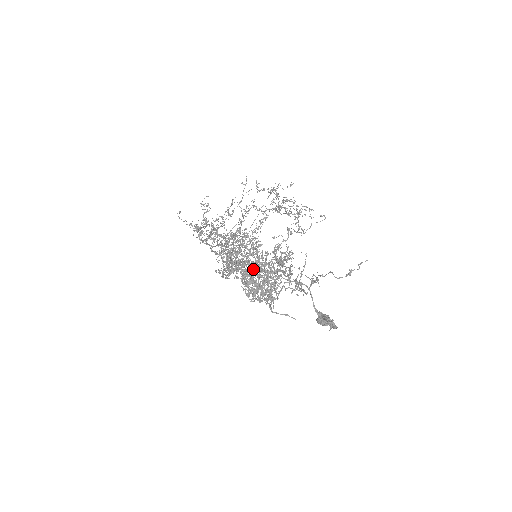
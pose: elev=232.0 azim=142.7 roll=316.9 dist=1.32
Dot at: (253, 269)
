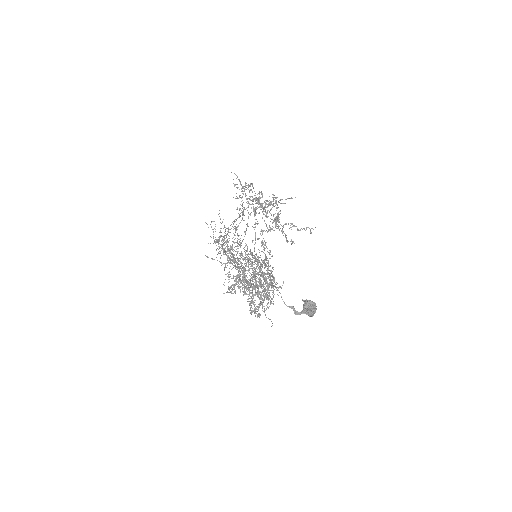
Dot at: occluded
